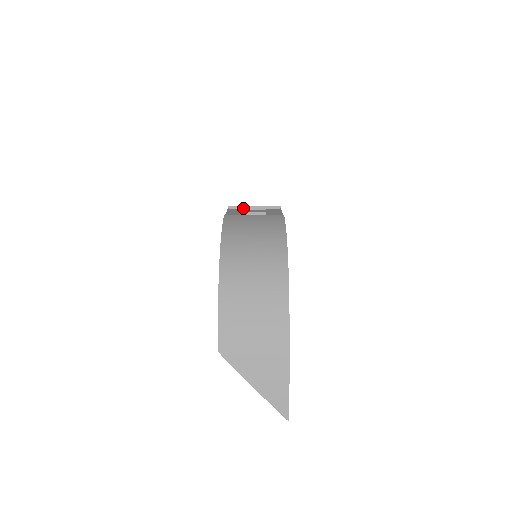
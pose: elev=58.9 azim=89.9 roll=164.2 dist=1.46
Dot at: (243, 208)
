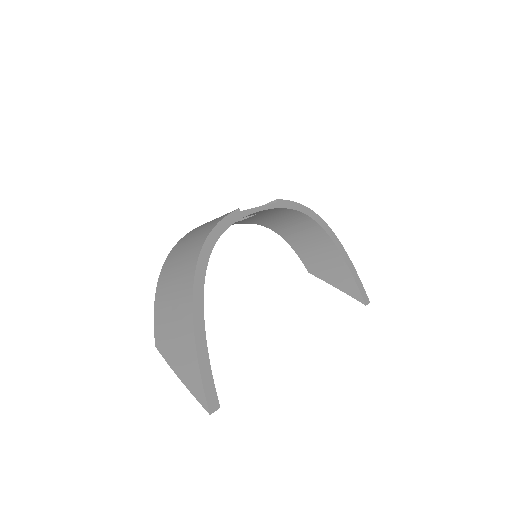
Dot at: occluded
